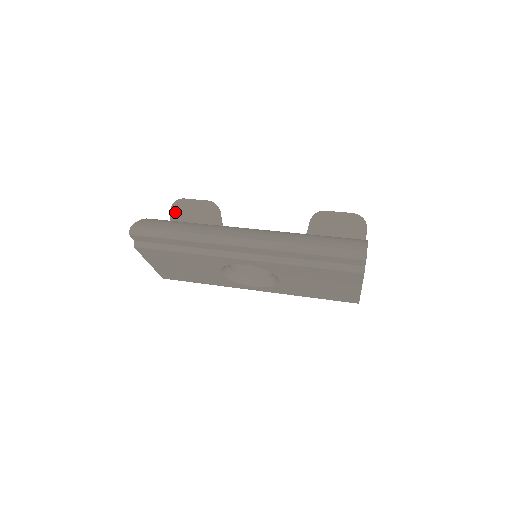
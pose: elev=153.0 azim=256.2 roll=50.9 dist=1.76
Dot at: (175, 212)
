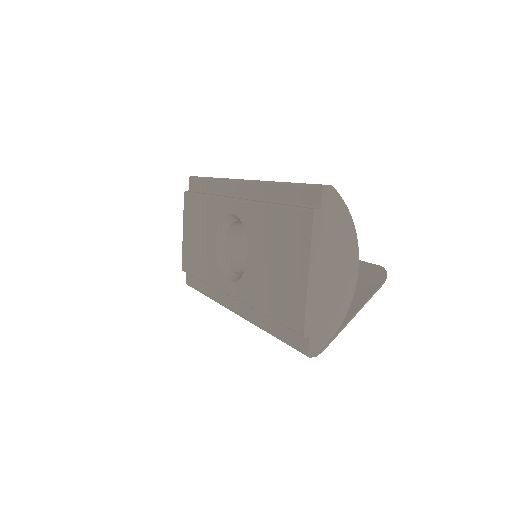
Dot at: occluded
